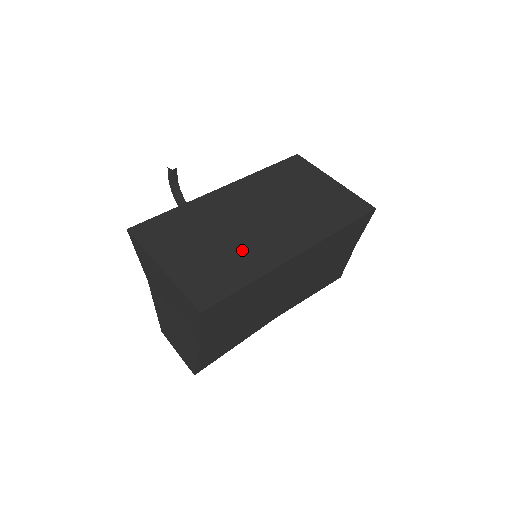
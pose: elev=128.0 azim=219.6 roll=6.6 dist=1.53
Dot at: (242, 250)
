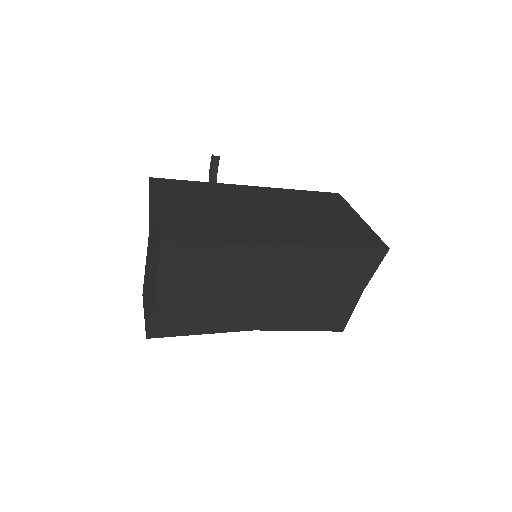
Dot at: (234, 222)
